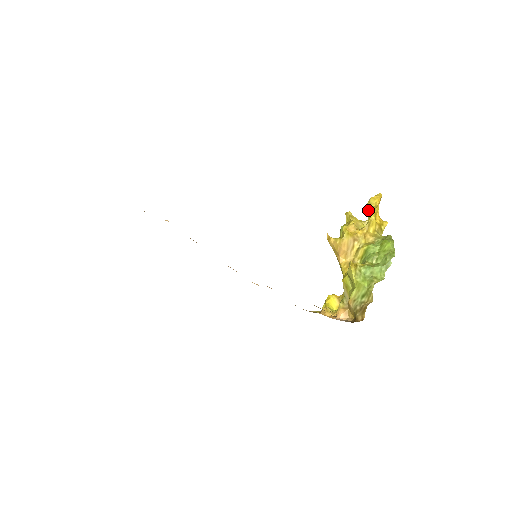
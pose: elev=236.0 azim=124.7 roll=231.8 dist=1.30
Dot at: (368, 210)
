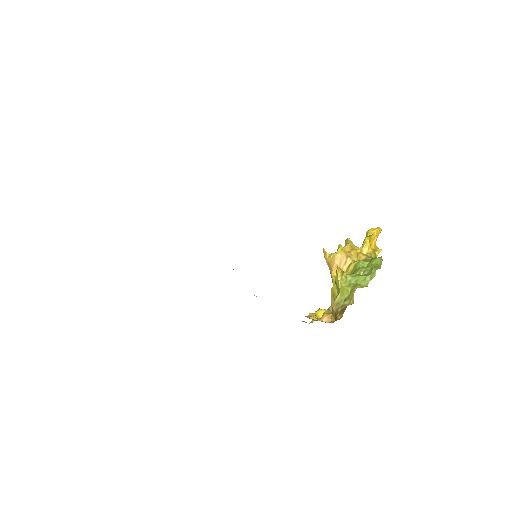
Dot at: occluded
